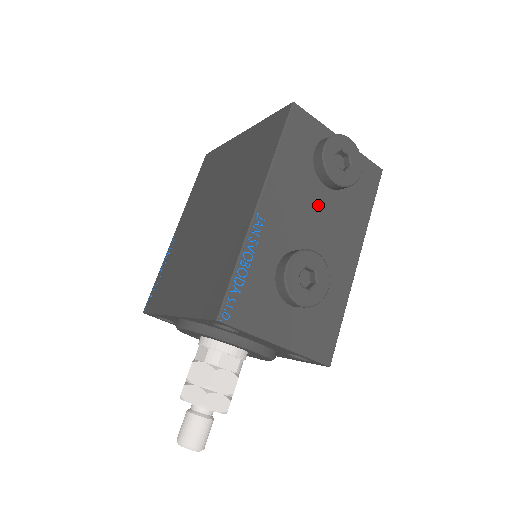
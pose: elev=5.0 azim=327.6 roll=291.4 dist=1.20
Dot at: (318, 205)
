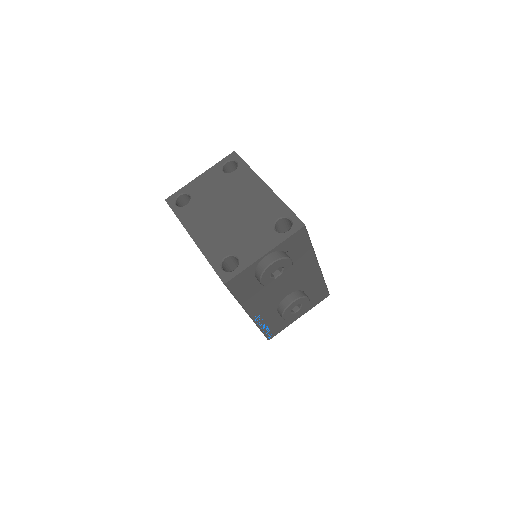
Dot at: (278, 283)
